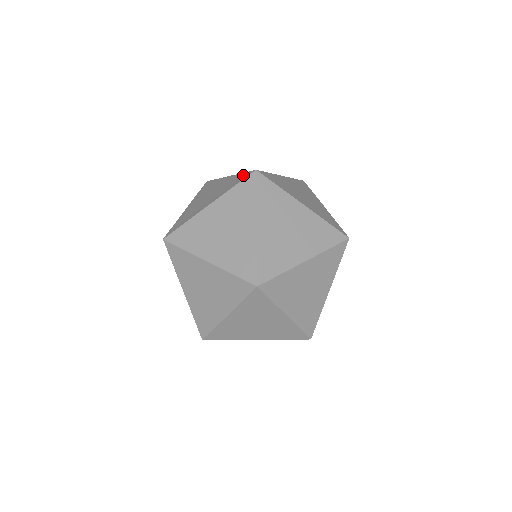
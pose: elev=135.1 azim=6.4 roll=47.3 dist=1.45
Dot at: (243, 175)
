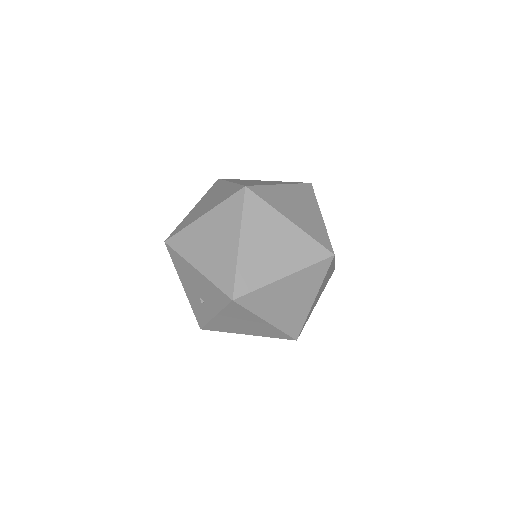
Dot at: occluded
